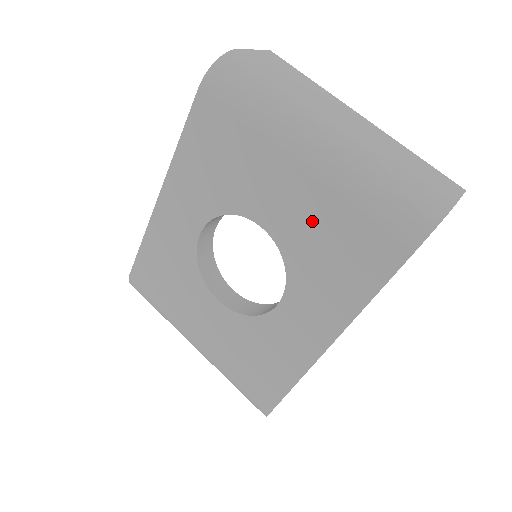
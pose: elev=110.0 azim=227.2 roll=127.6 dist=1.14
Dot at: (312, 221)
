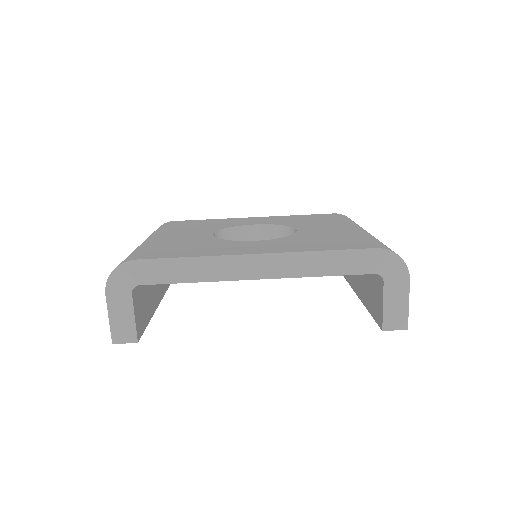
Dot at: (331, 234)
